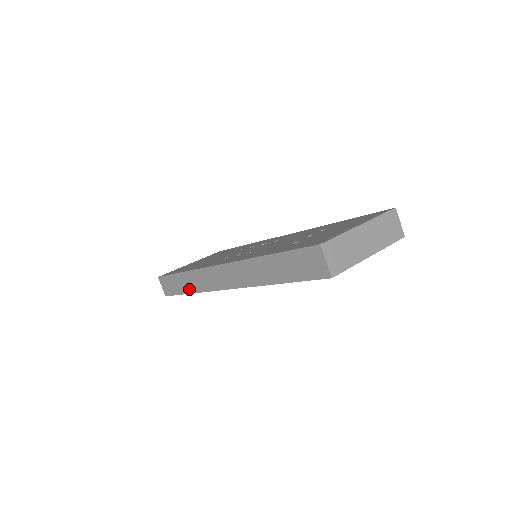
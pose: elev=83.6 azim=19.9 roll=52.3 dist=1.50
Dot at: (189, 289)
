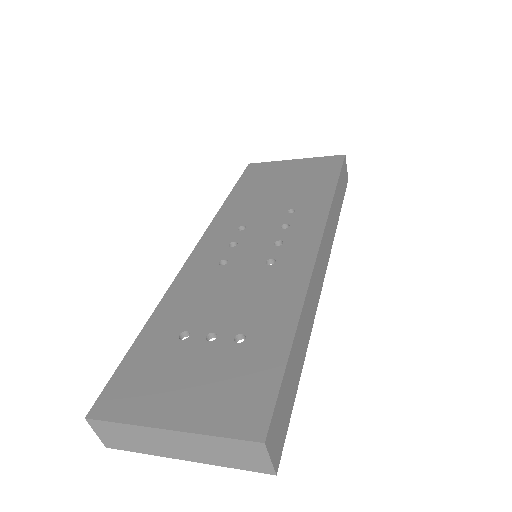
Dot at: occluded
